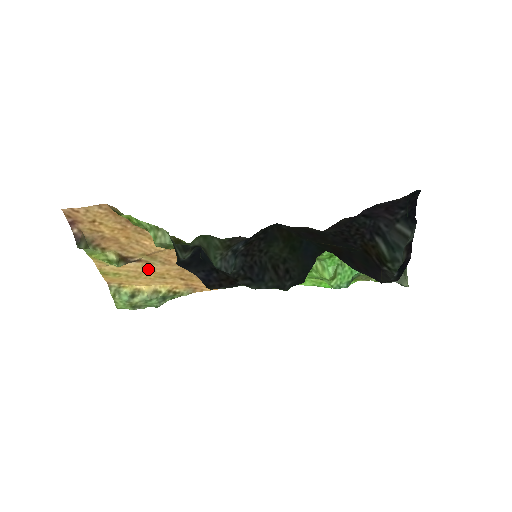
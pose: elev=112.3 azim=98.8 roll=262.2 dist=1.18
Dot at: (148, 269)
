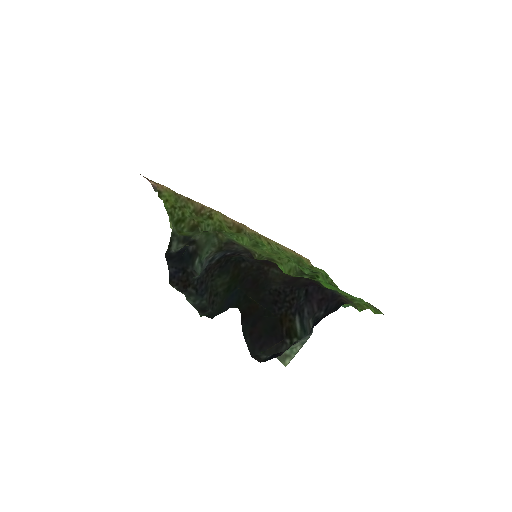
Dot at: occluded
